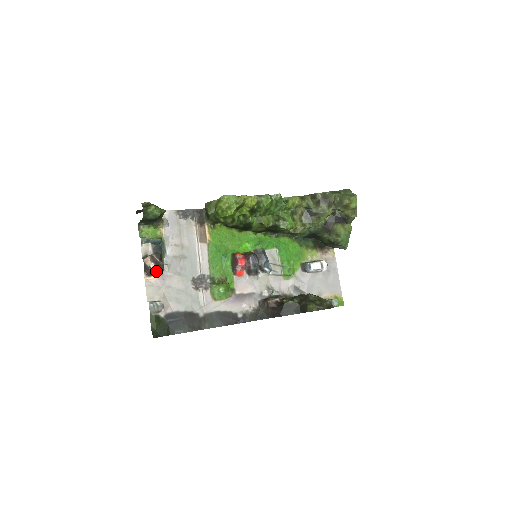
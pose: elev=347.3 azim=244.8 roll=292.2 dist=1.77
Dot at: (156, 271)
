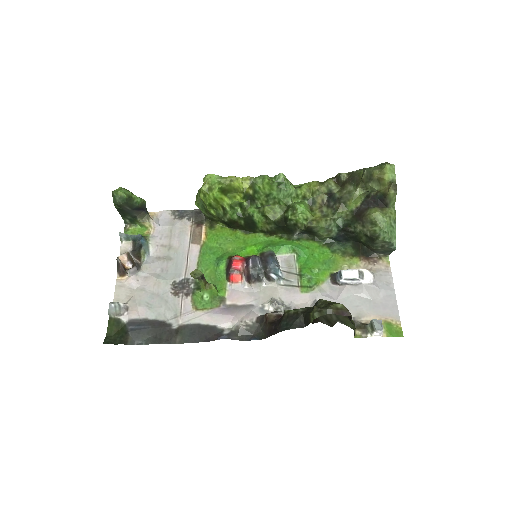
Dot at: (128, 269)
